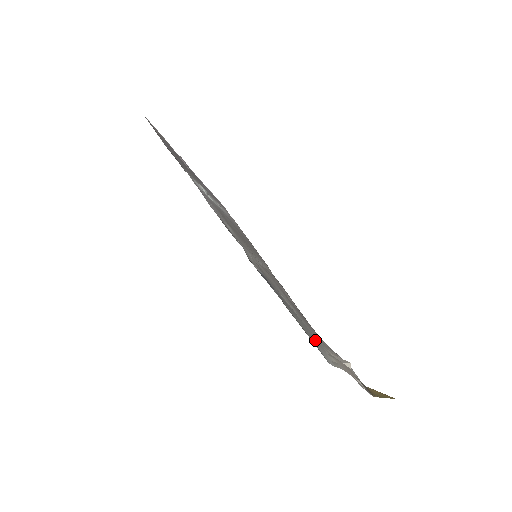
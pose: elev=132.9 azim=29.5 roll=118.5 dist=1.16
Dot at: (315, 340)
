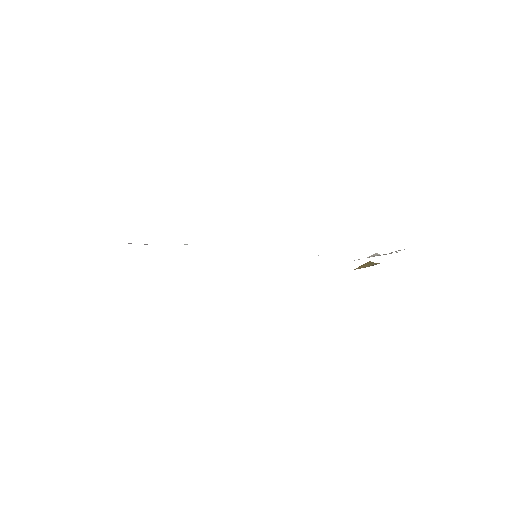
Dot at: occluded
